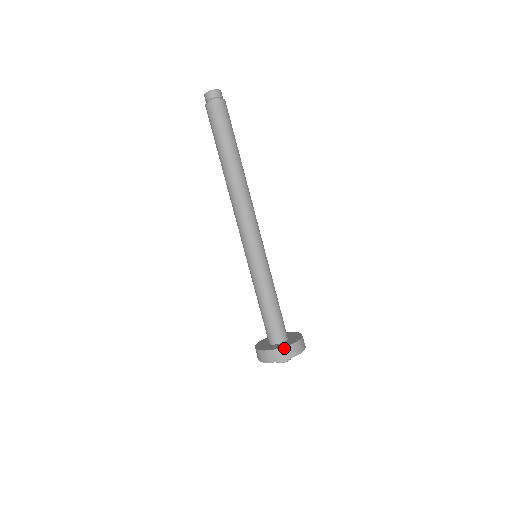
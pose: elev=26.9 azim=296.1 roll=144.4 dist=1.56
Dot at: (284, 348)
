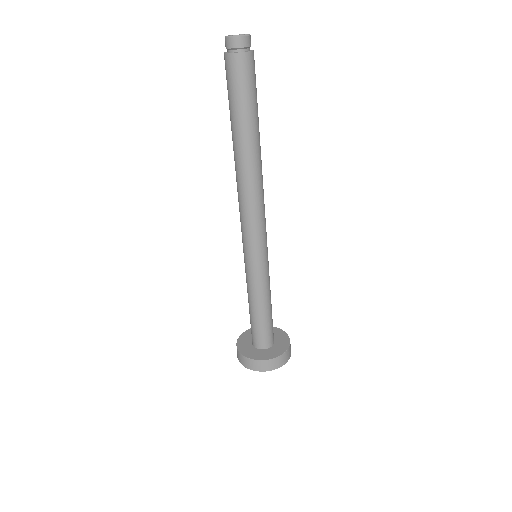
Dot at: (272, 360)
